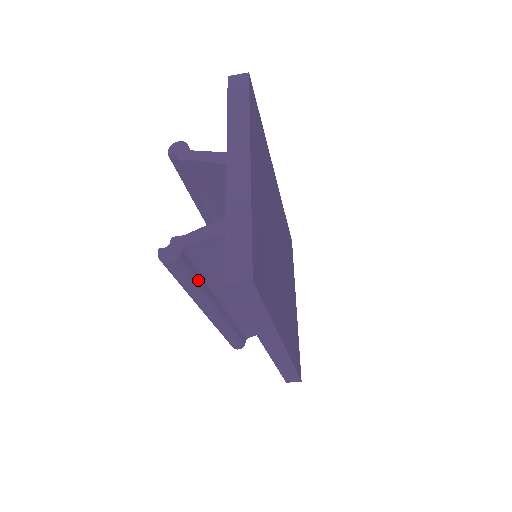
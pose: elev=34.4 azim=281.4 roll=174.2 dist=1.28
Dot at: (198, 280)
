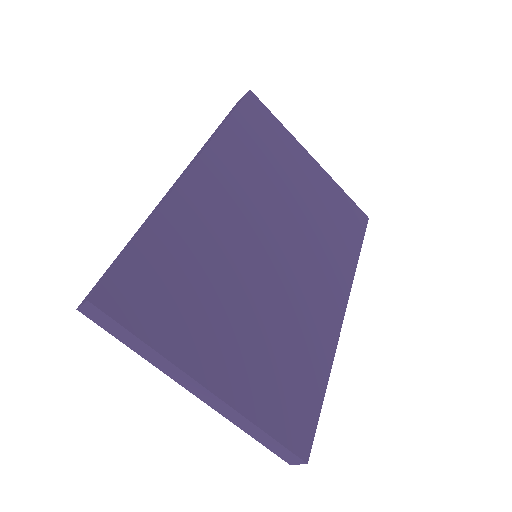
Dot at: occluded
